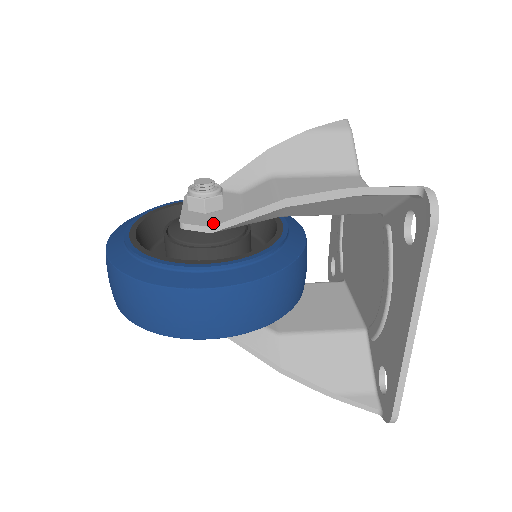
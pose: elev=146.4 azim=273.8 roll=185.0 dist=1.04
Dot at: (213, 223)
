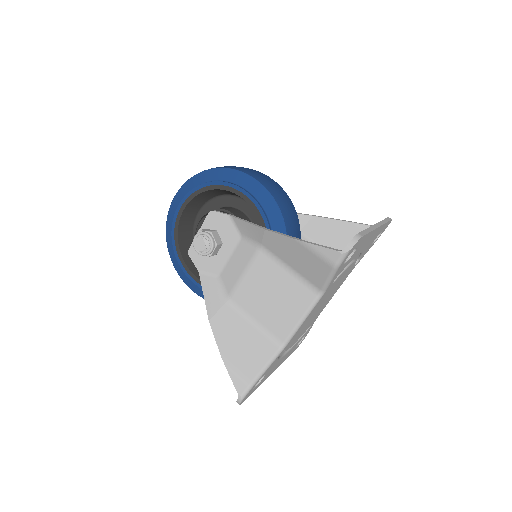
Dot at: (202, 268)
